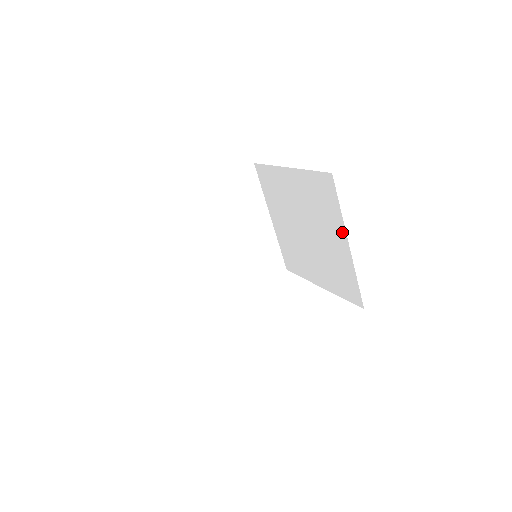
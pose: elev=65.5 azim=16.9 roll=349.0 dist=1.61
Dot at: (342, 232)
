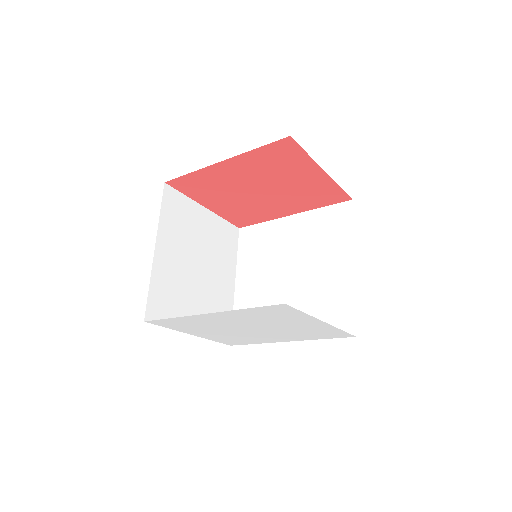
Dot at: (348, 253)
